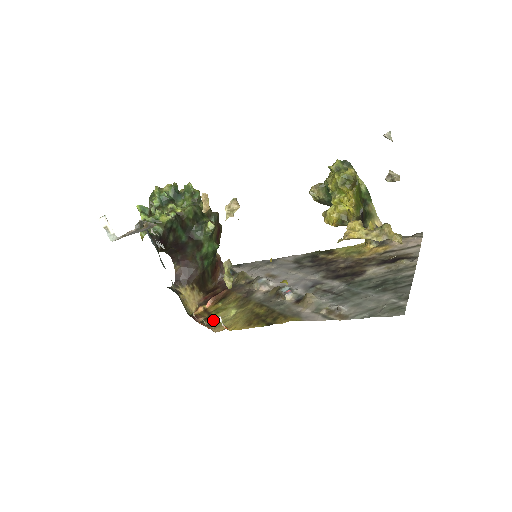
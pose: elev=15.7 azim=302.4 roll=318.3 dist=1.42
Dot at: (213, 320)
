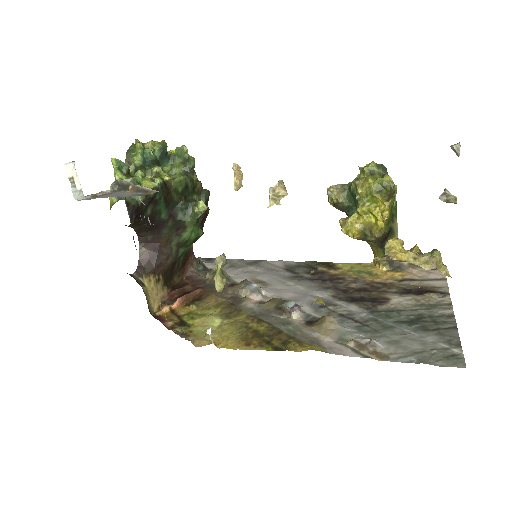
Dot at: (188, 328)
